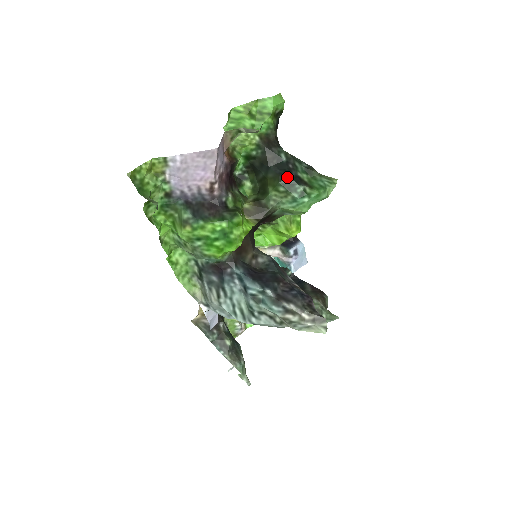
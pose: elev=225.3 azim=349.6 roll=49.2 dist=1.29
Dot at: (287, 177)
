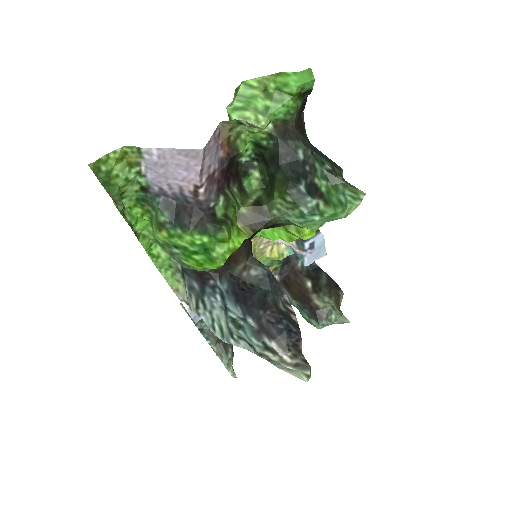
Dot at: (298, 185)
